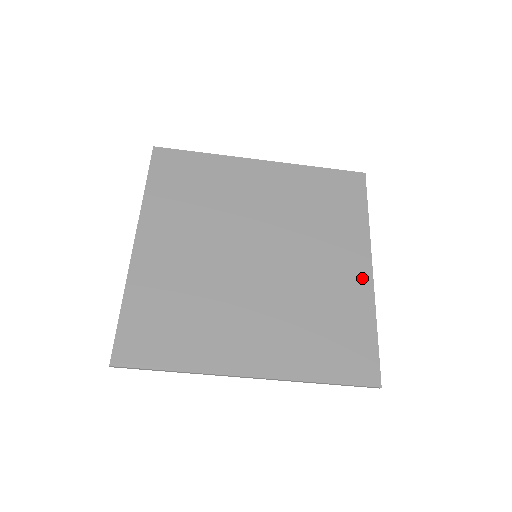
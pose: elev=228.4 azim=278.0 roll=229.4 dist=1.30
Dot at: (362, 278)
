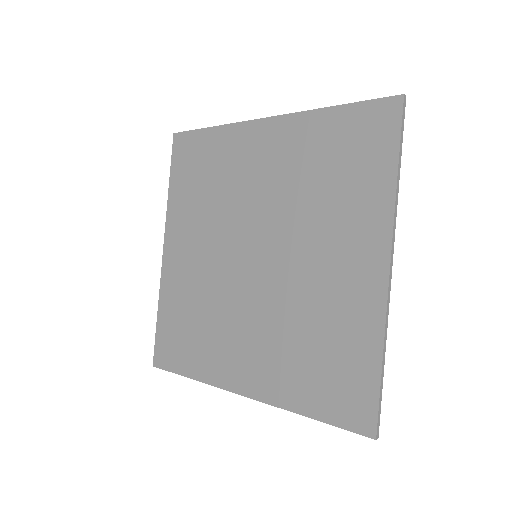
Dot at: (372, 283)
